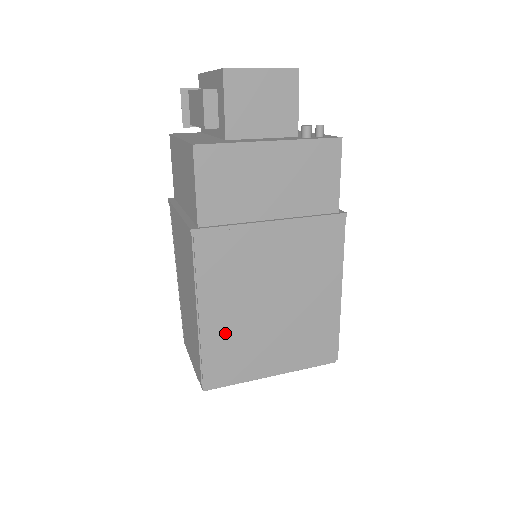
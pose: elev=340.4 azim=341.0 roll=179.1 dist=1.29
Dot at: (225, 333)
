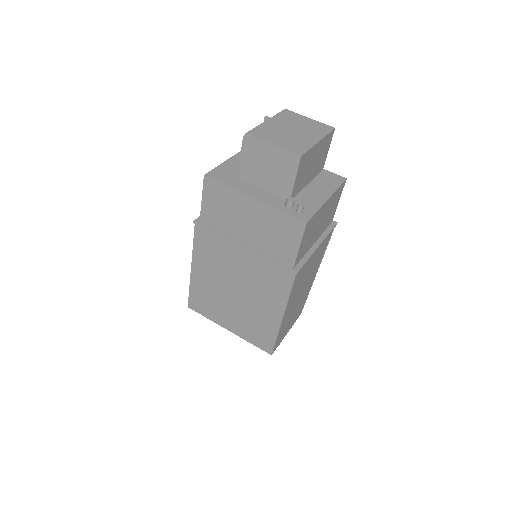
Dot at: (204, 287)
